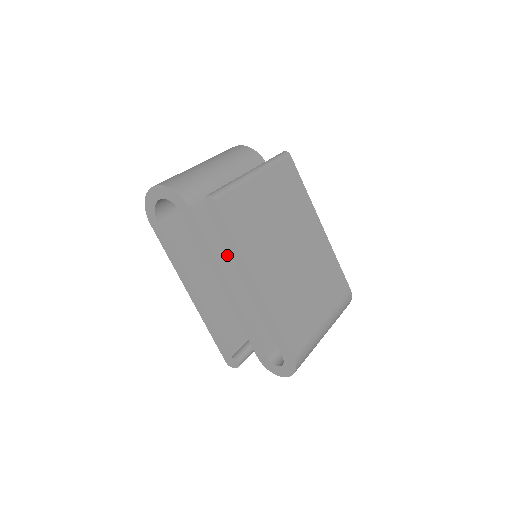
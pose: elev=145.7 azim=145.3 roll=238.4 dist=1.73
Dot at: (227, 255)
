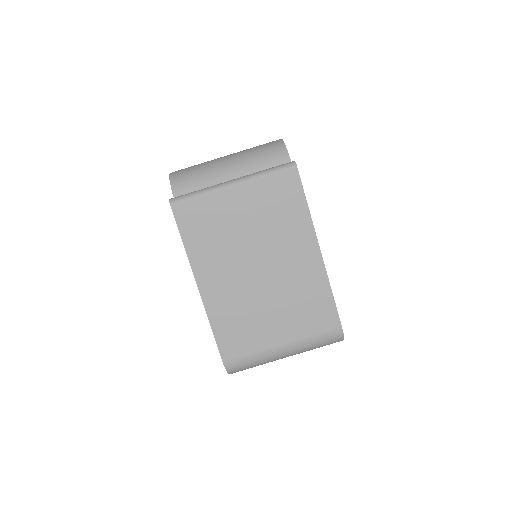
Dot at: occluded
